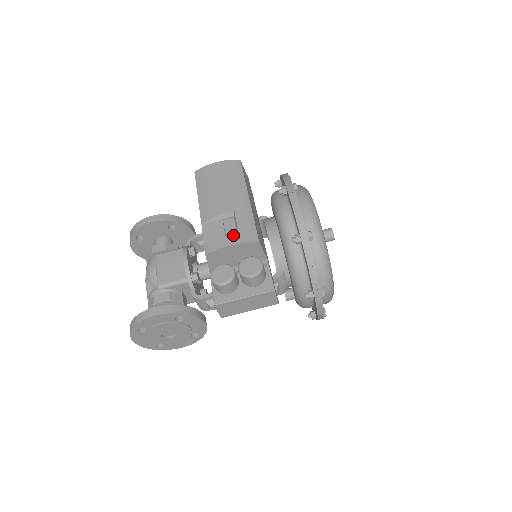
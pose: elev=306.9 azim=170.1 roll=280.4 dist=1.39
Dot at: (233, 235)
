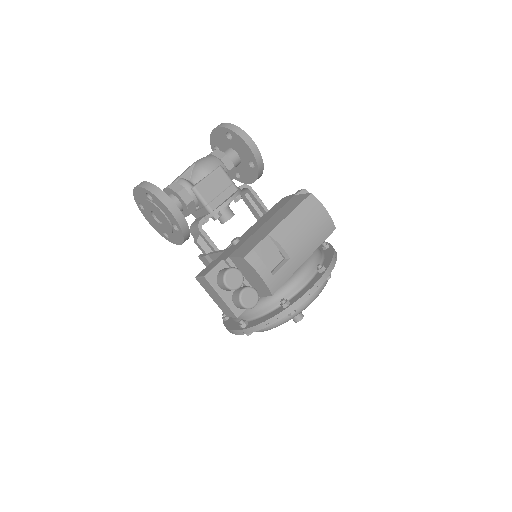
Dot at: (270, 272)
